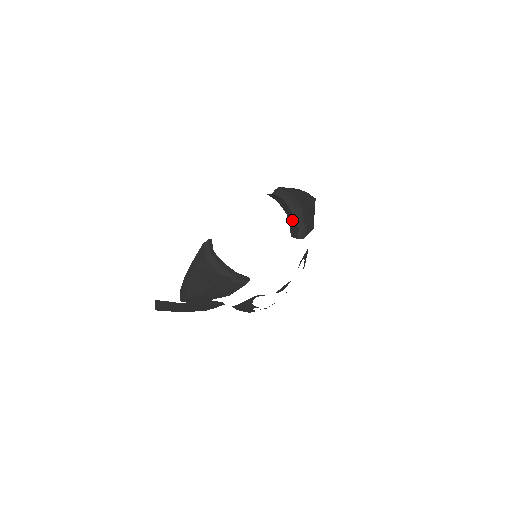
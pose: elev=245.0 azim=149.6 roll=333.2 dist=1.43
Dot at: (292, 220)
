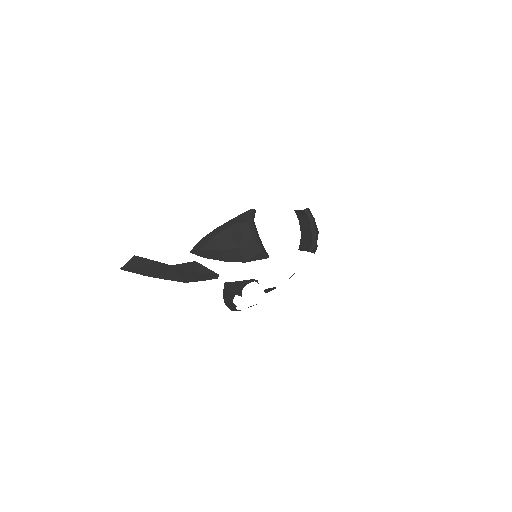
Dot at: (306, 237)
